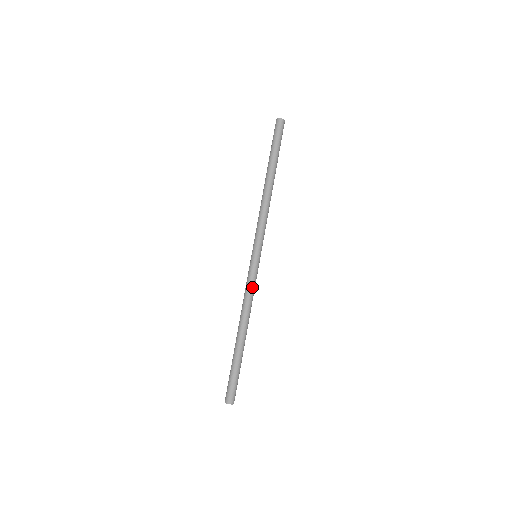
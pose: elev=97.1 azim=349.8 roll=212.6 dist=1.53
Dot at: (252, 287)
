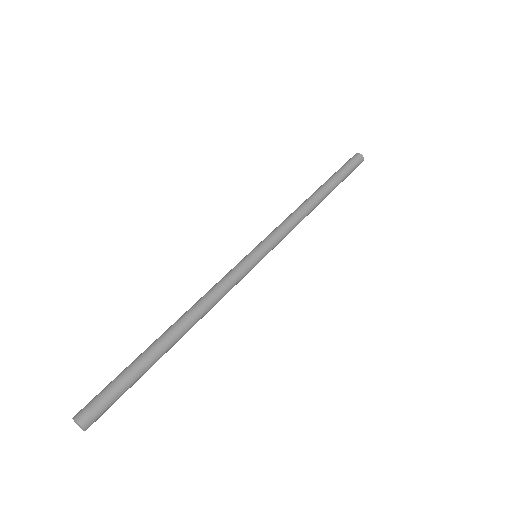
Dot at: (224, 279)
